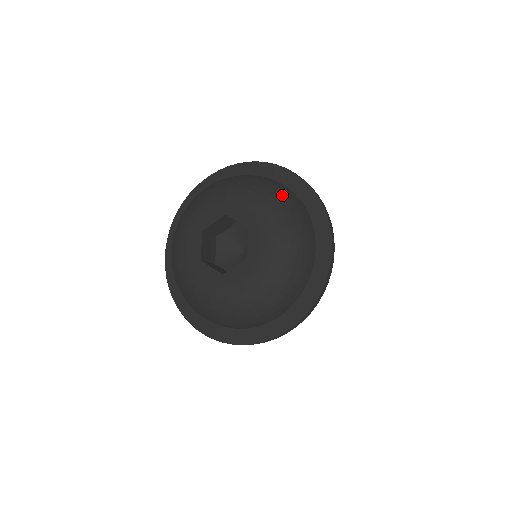
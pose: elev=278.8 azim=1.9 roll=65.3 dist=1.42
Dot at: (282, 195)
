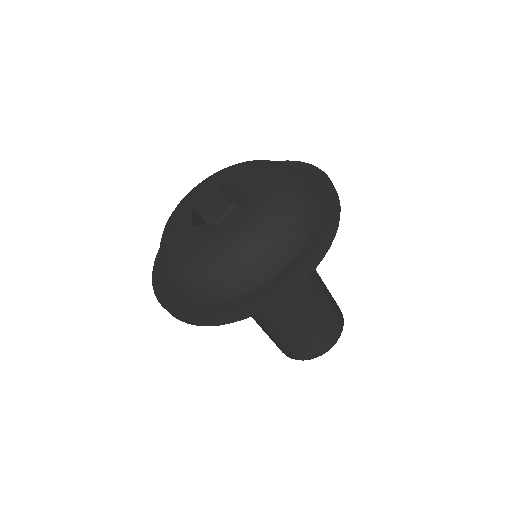
Dot at: (299, 195)
